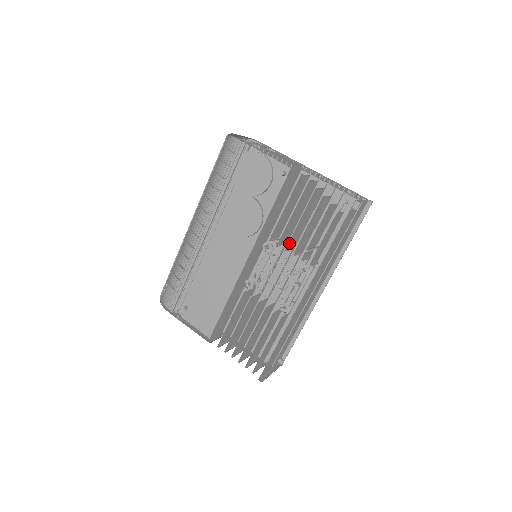
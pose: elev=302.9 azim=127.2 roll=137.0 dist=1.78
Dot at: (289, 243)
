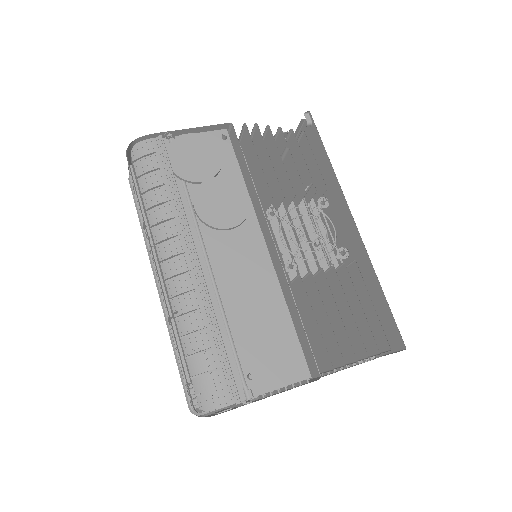
Dot at: occluded
